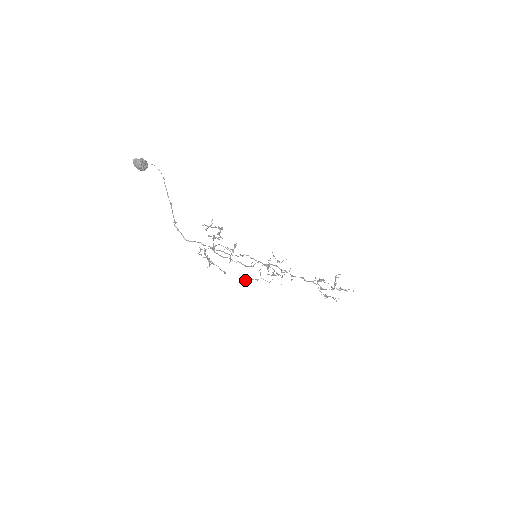
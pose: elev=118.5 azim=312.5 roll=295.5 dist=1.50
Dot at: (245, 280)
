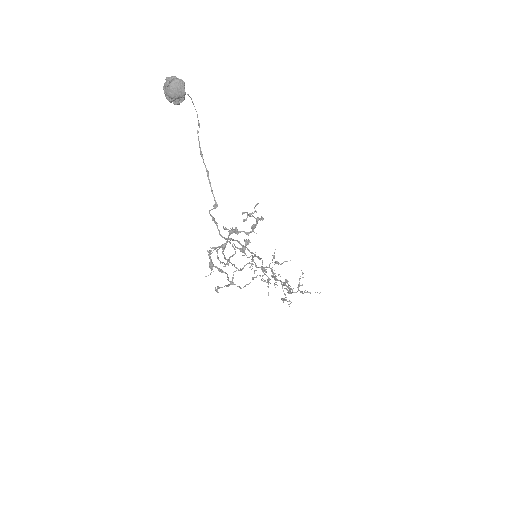
Dot at: occluded
